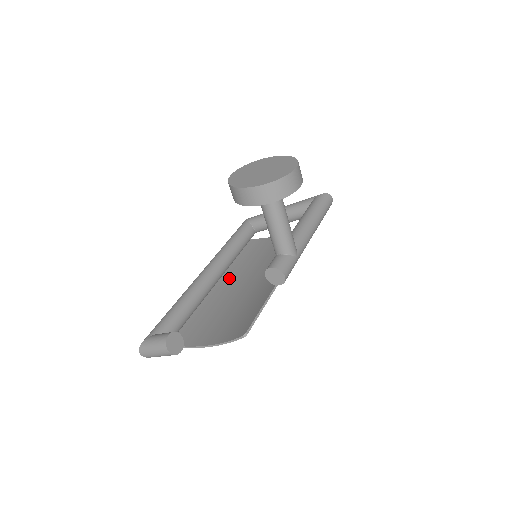
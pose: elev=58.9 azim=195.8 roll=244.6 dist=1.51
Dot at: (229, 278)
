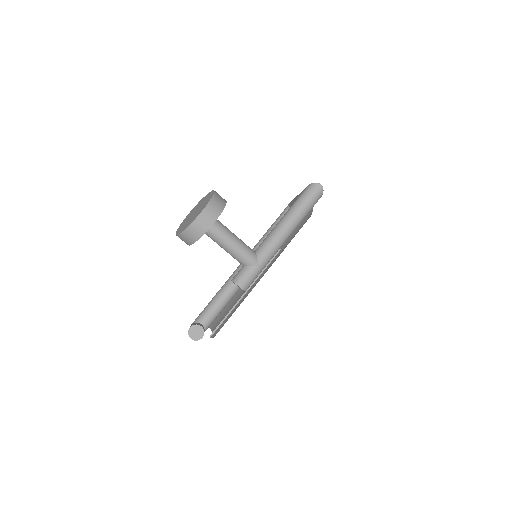
Dot at: occluded
